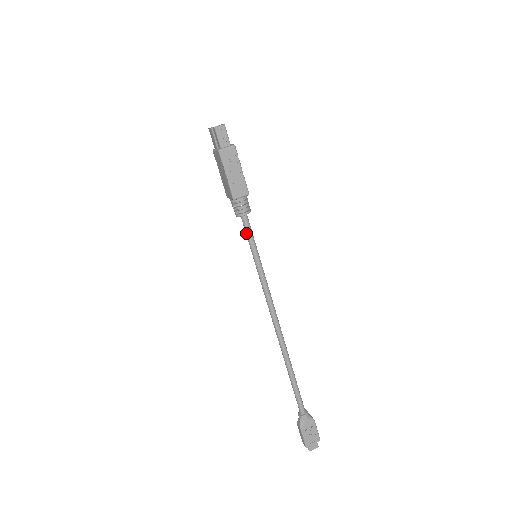
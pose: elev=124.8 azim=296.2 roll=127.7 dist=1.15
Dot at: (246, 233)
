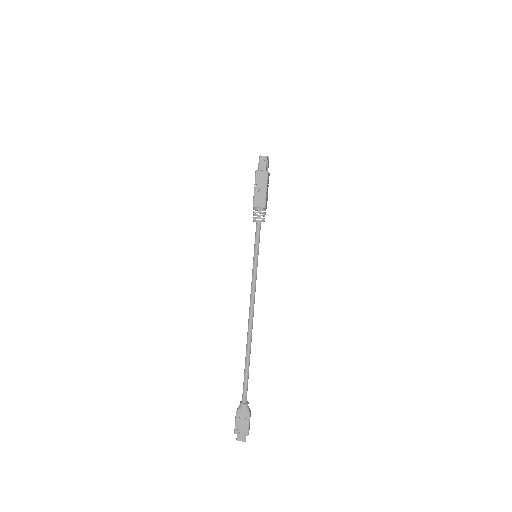
Dot at: (255, 236)
